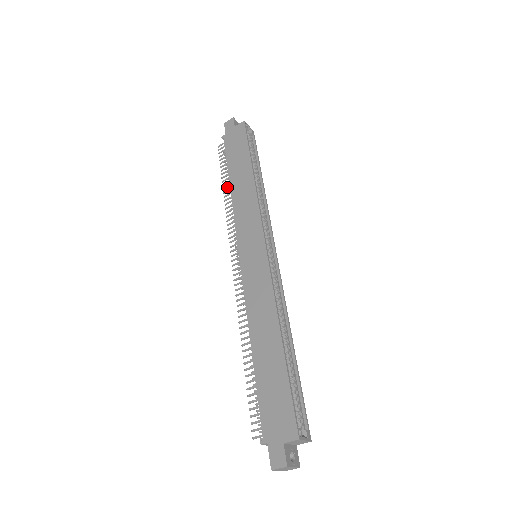
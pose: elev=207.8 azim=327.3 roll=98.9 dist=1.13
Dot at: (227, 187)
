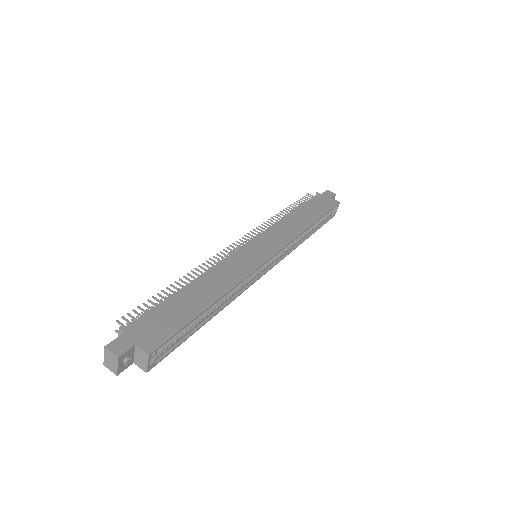
Dot at: (287, 212)
